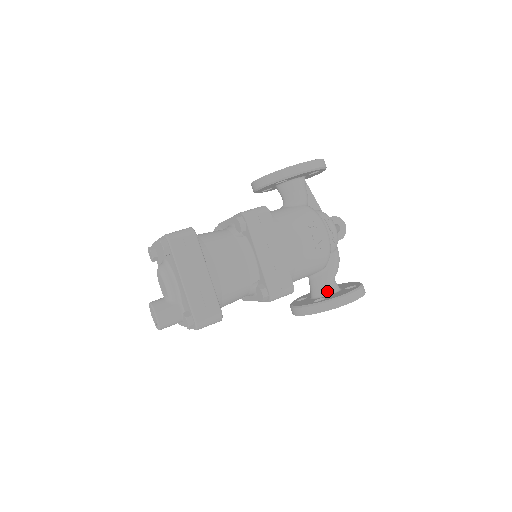
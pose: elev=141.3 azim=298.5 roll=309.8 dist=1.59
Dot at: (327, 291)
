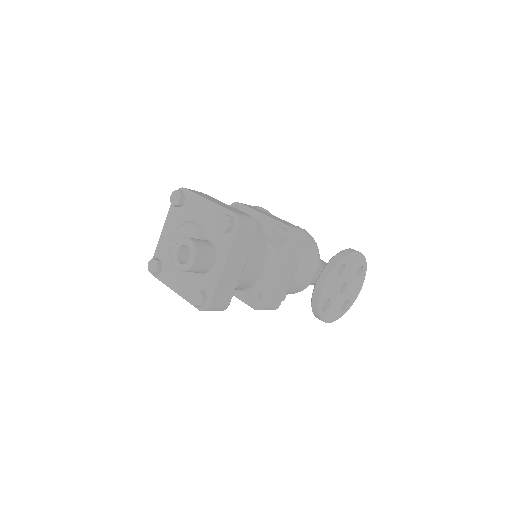
Dot at: occluded
